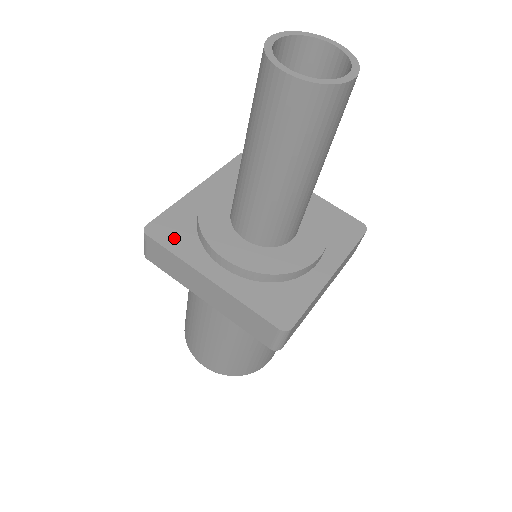
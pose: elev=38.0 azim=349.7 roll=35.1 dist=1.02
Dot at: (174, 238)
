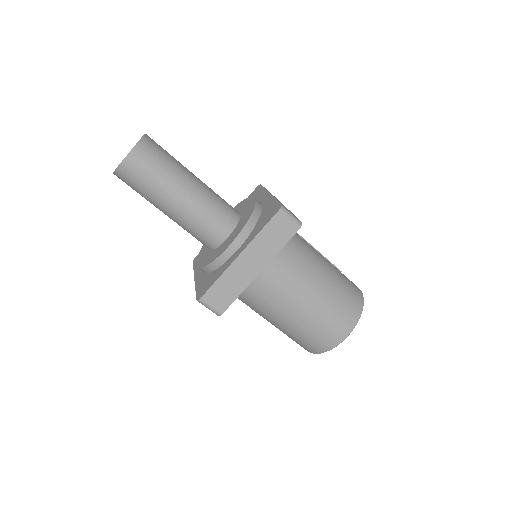
Dot at: (210, 282)
